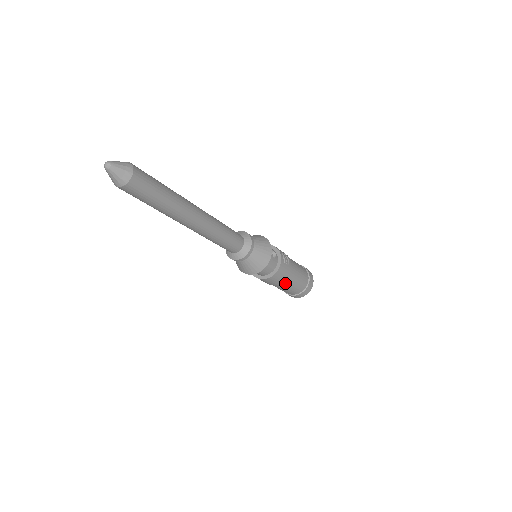
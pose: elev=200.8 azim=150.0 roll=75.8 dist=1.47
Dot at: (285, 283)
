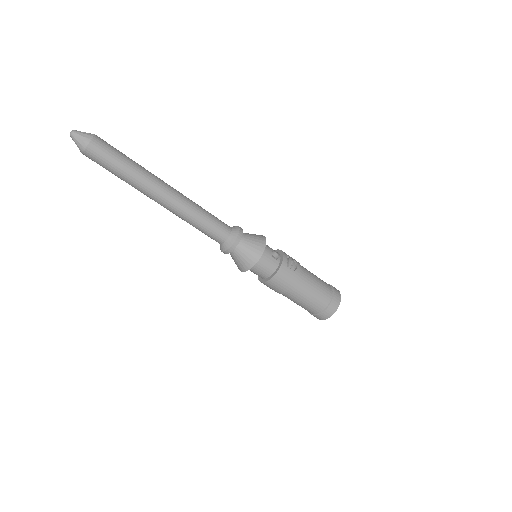
Dot at: (294, 293)
